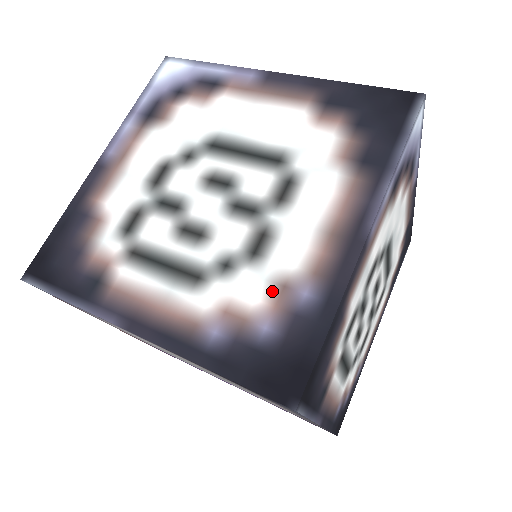
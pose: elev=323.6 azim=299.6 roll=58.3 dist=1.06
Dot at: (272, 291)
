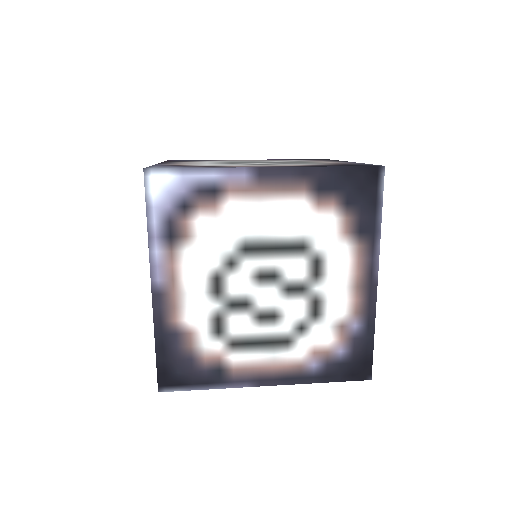
Dot at: (336, 332)
